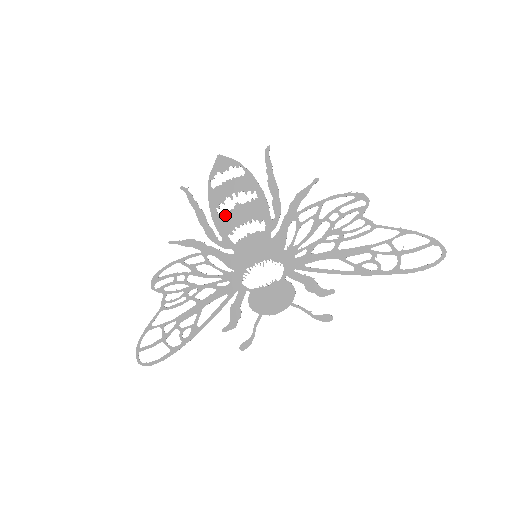
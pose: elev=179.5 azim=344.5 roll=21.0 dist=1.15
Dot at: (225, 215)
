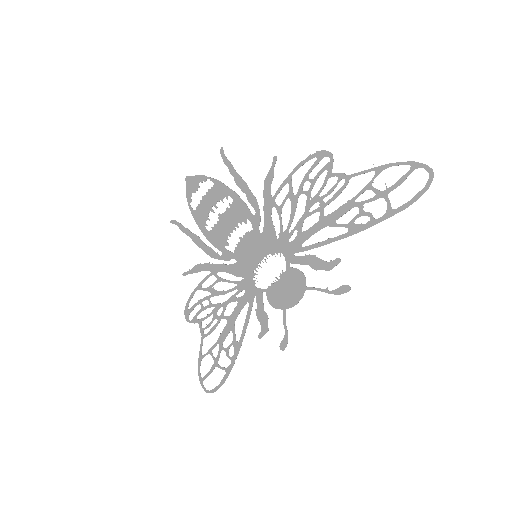
Dot at: (215, 230)
